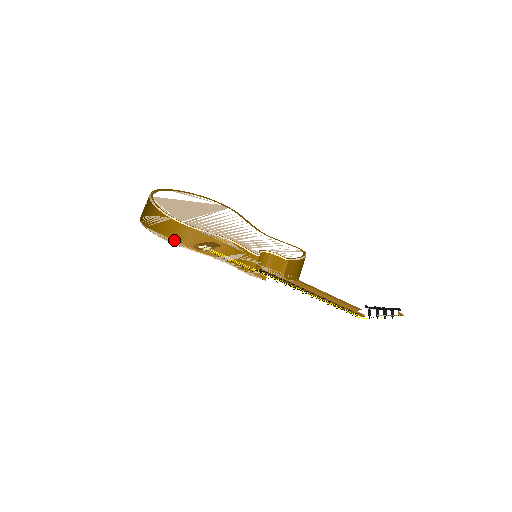
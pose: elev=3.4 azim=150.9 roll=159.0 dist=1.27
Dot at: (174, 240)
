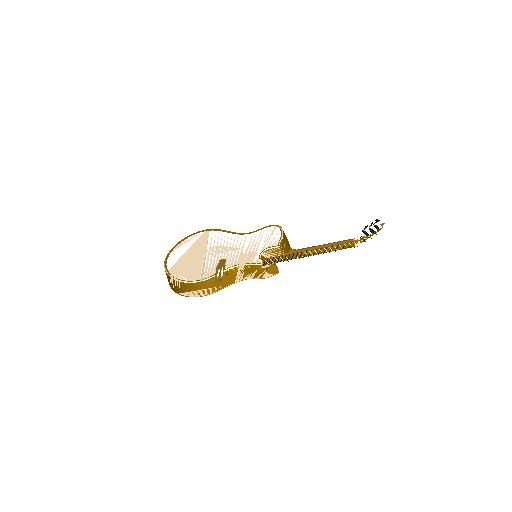
Dot at: (204, 294)
